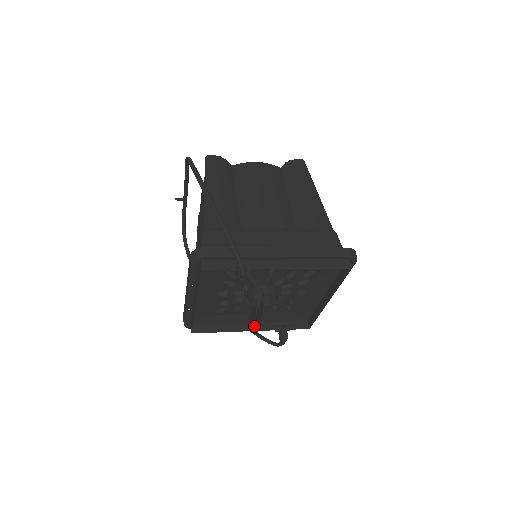
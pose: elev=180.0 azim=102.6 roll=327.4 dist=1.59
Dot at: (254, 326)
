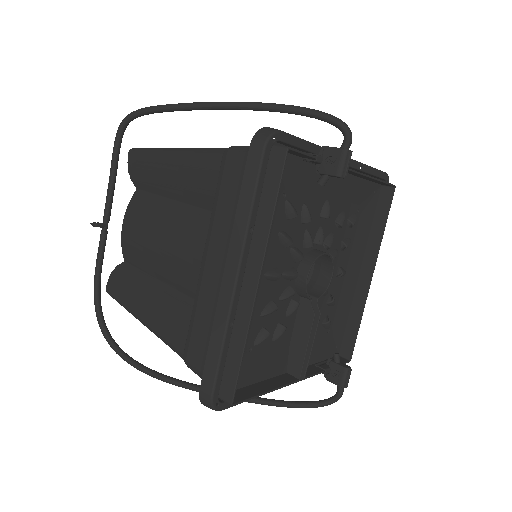
Dot at: occluded
